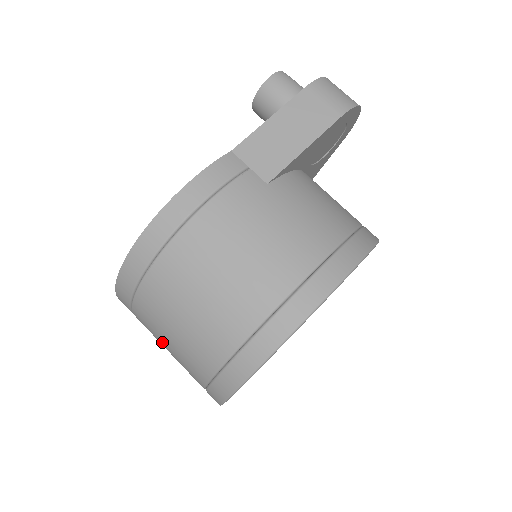
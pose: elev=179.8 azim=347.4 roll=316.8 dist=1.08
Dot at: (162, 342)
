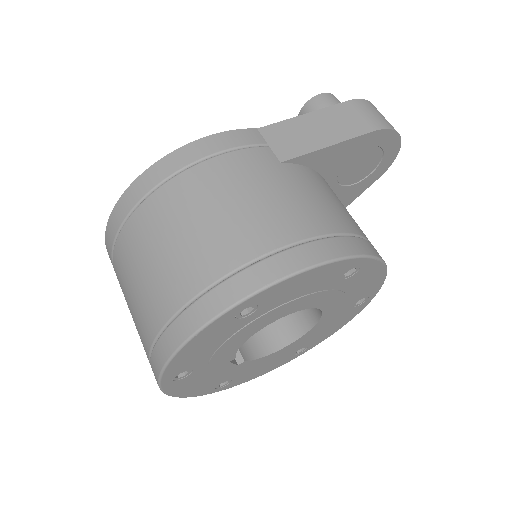
Dot at: (127, 297)
